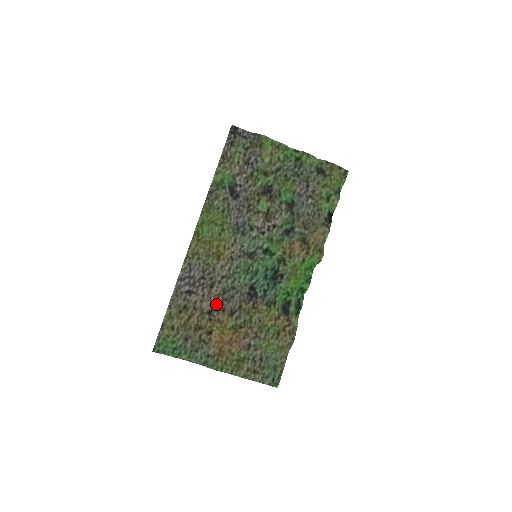
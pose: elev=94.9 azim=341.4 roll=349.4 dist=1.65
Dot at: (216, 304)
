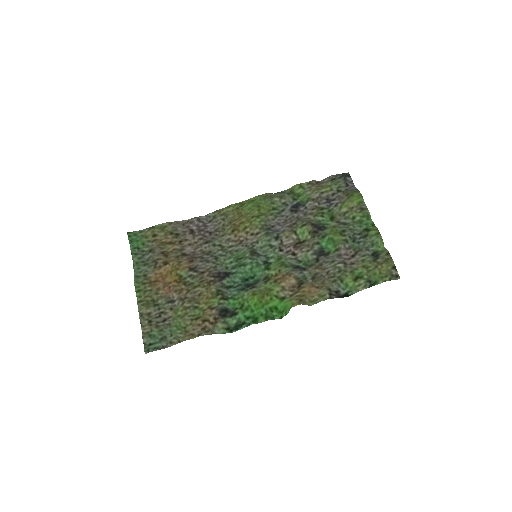
Dot at: (194, 255)
